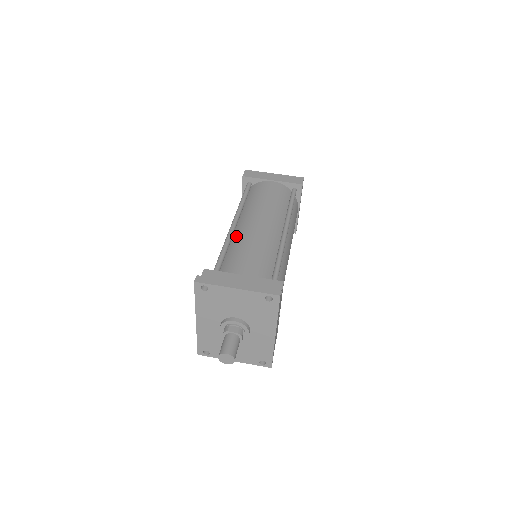
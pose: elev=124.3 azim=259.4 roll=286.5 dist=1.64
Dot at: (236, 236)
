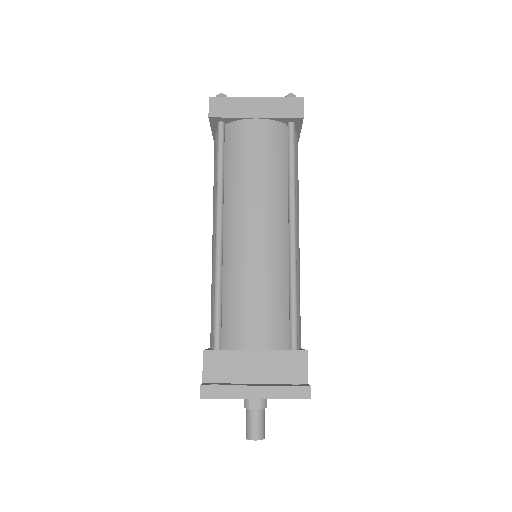
Dot at: (228, 260)
